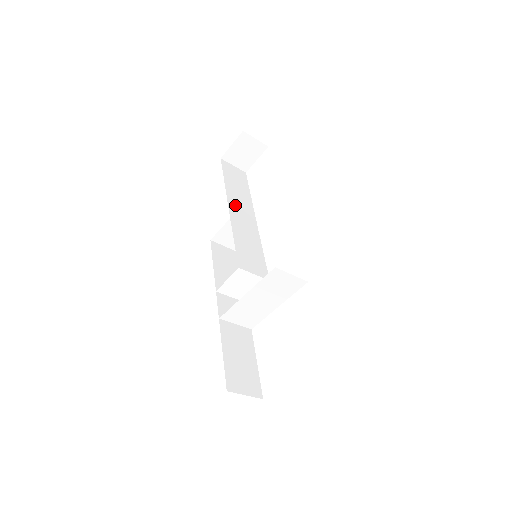
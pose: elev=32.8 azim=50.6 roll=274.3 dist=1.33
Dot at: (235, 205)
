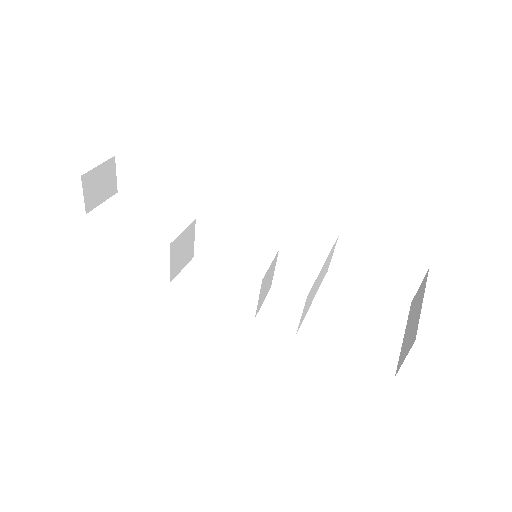
Dot at: occluded
